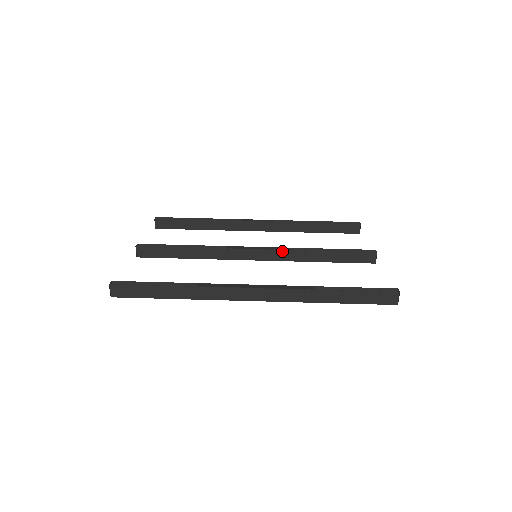
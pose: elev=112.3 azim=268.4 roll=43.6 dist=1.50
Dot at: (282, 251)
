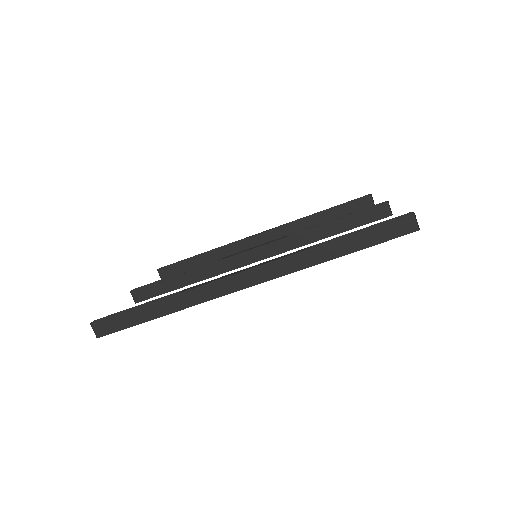
Dot at: (282, 240)
